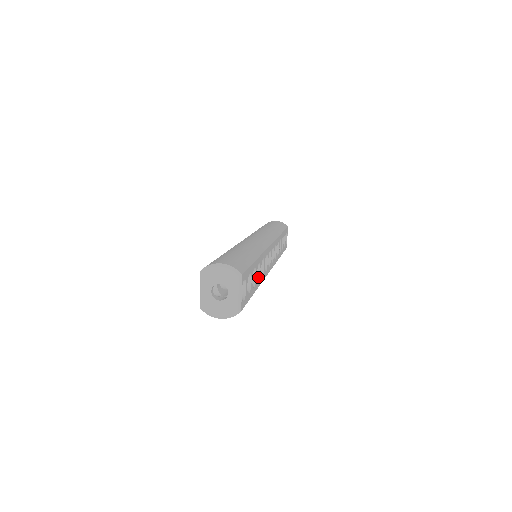
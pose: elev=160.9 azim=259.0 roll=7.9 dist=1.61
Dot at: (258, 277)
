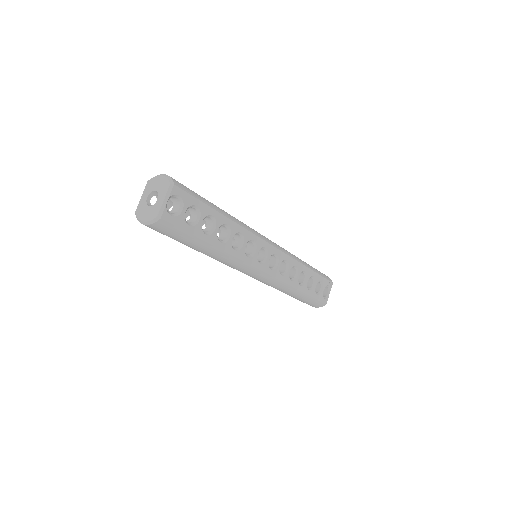
Dot at: (224, 241)
